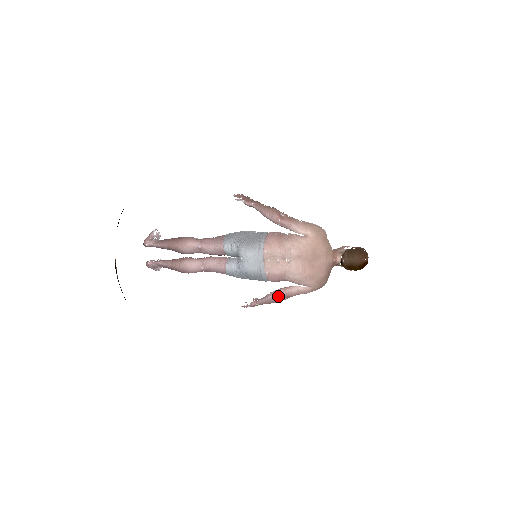
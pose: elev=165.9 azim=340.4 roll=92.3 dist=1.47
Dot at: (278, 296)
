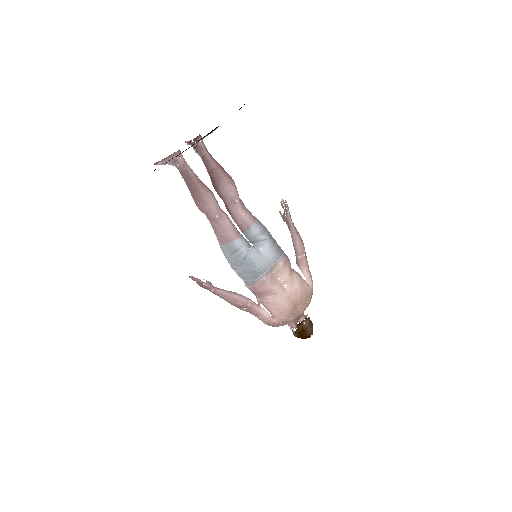
Dot at: (244, 302)
